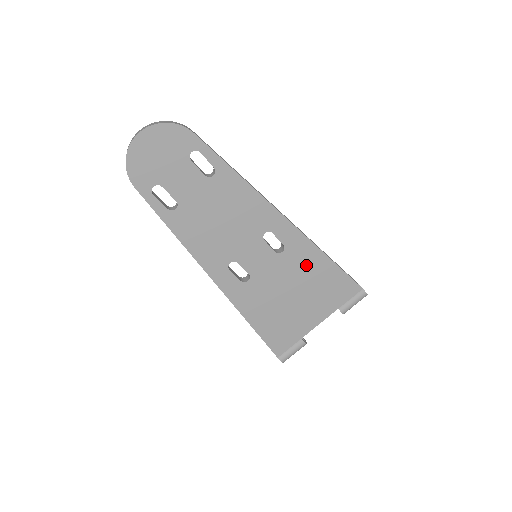
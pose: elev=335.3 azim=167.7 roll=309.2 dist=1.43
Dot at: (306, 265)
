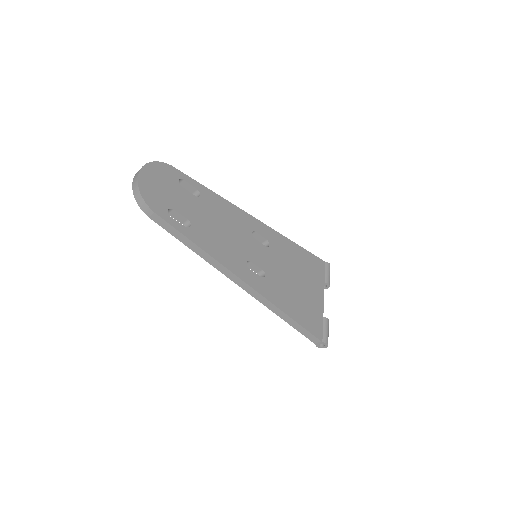
Dot at: (287, 252)
